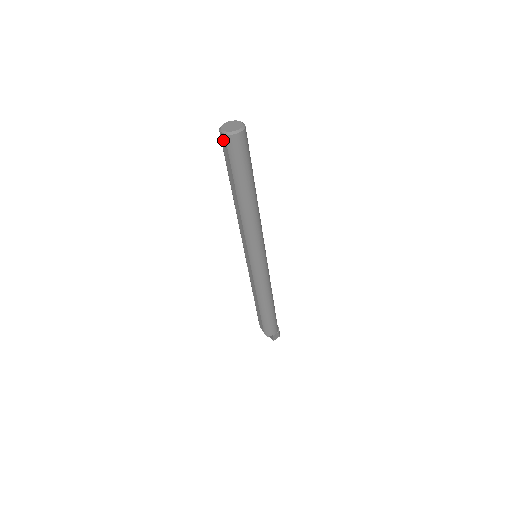
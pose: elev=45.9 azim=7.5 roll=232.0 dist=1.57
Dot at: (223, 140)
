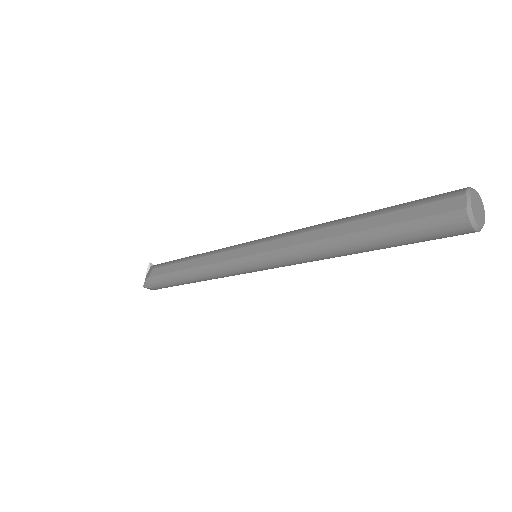
Dot at: (452, 203)
